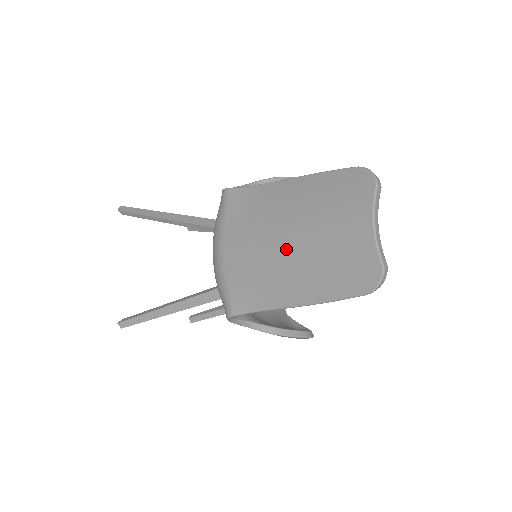
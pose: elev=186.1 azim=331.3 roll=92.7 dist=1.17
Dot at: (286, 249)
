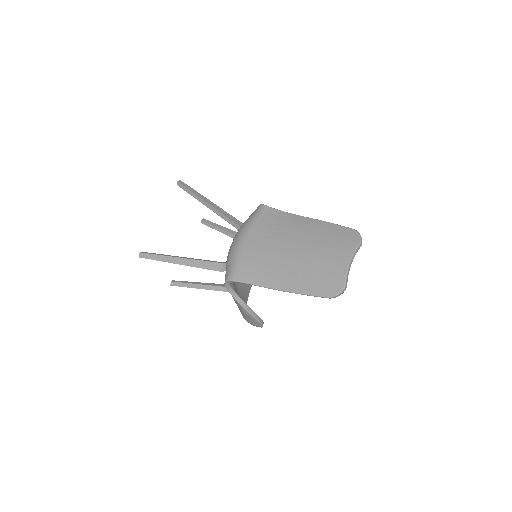
Dot at: (290, 254)
